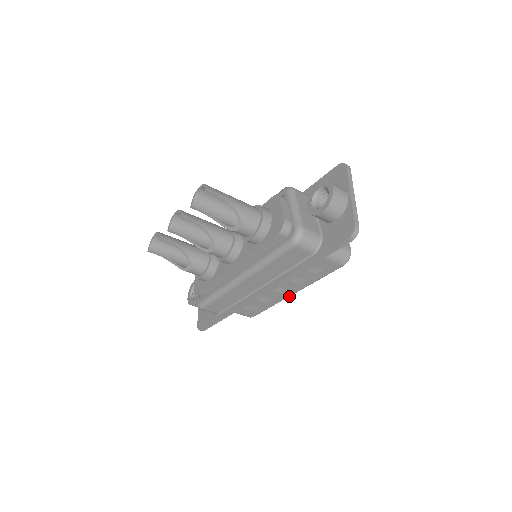
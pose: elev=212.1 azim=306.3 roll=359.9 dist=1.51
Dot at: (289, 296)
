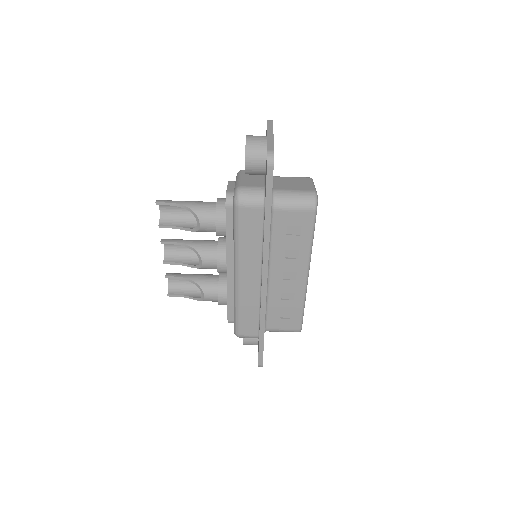
Dot at: (306, 282)
